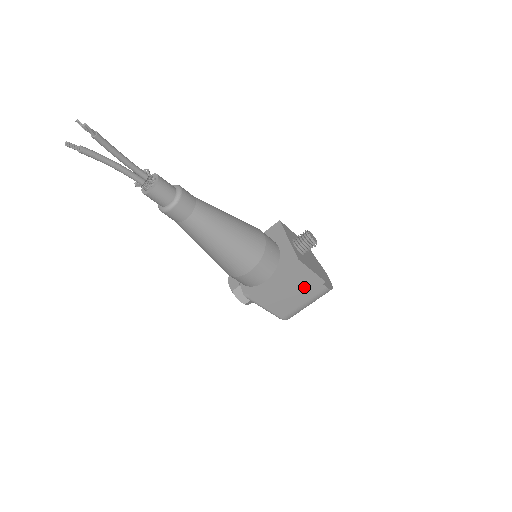
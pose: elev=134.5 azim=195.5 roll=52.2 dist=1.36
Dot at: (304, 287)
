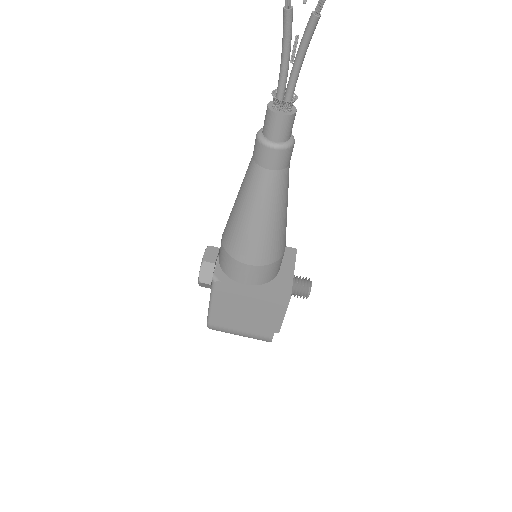
Dot at: (261, 320)
